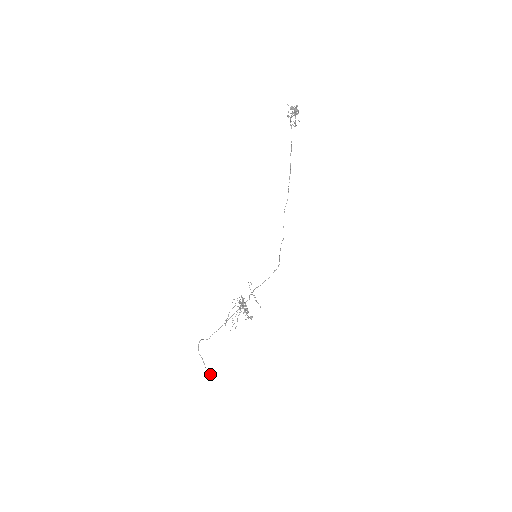
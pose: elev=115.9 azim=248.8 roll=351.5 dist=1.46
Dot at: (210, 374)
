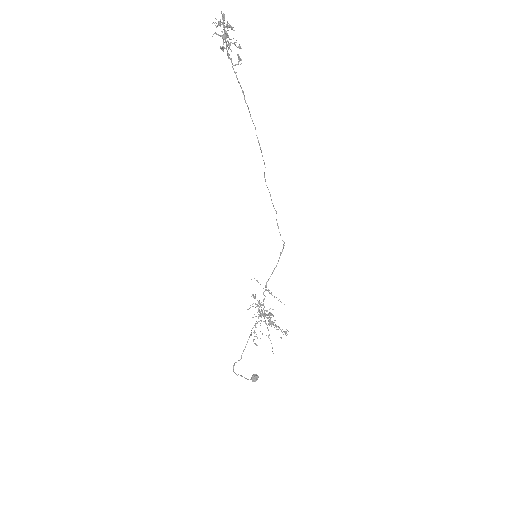
Dot at: (255, 381)
